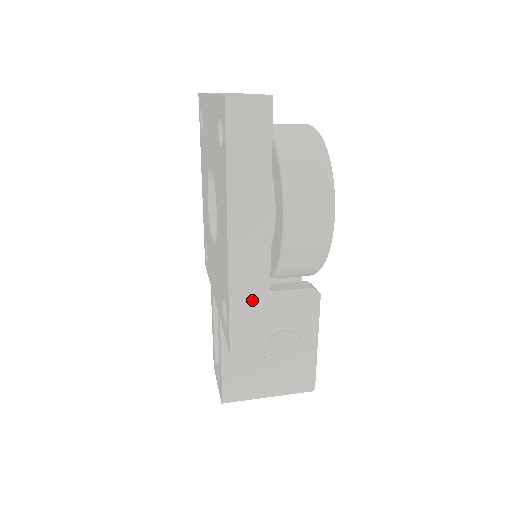
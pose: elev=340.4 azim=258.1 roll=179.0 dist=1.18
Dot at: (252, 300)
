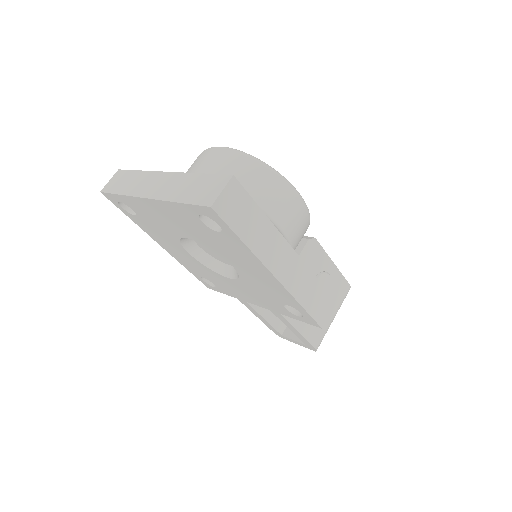
Dot at: (311, 291)
